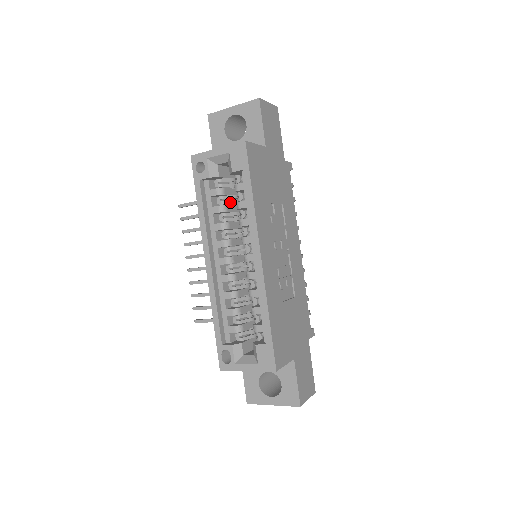
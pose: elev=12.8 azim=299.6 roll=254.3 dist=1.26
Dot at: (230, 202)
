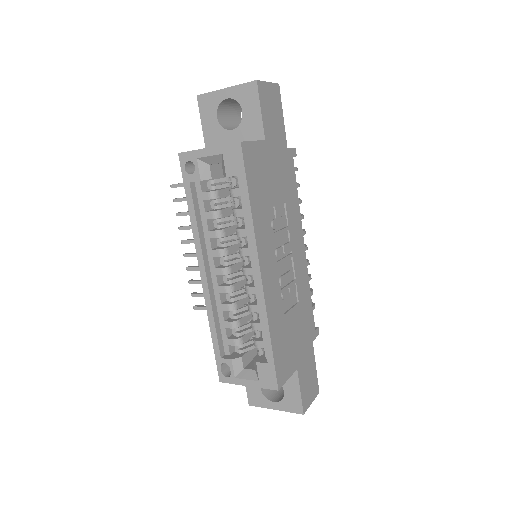
Dot at: (225, 205)
